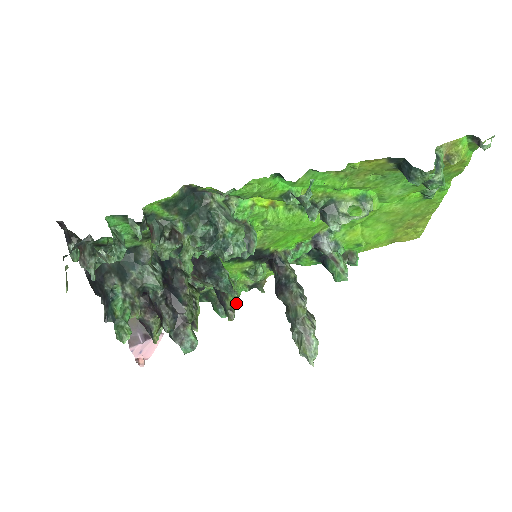
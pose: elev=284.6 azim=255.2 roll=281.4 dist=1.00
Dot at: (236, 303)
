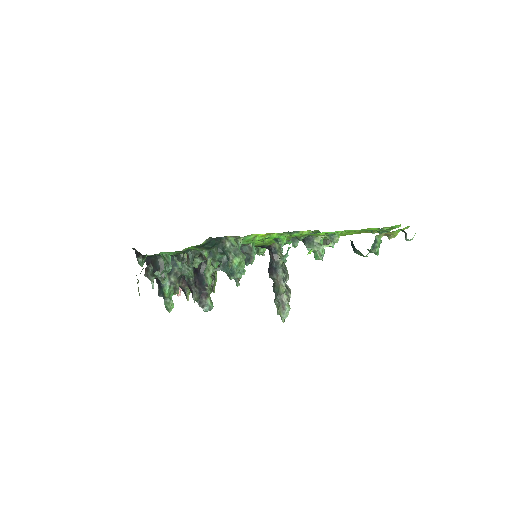
Dot at: occluded
